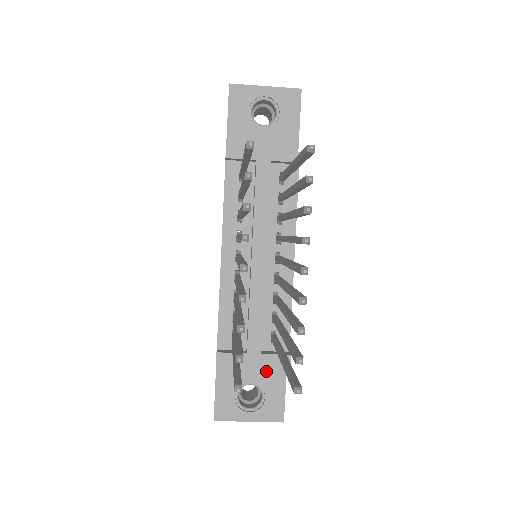
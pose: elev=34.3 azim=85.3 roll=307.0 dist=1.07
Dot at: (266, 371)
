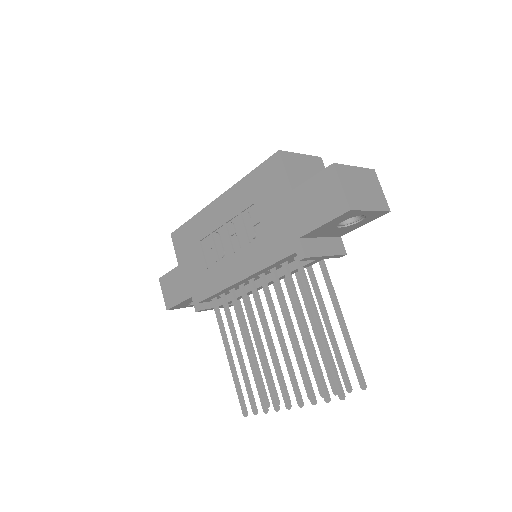
Dot at: occluded
